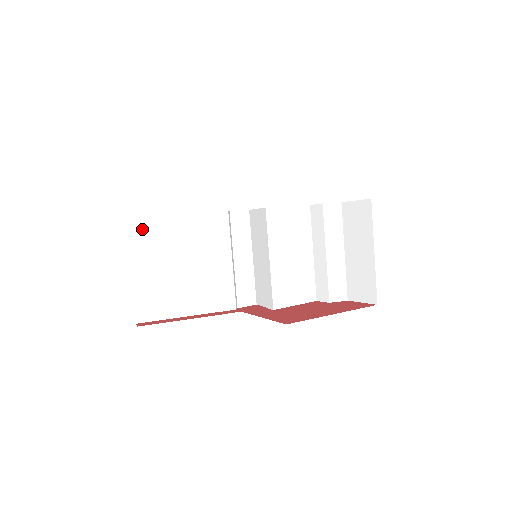
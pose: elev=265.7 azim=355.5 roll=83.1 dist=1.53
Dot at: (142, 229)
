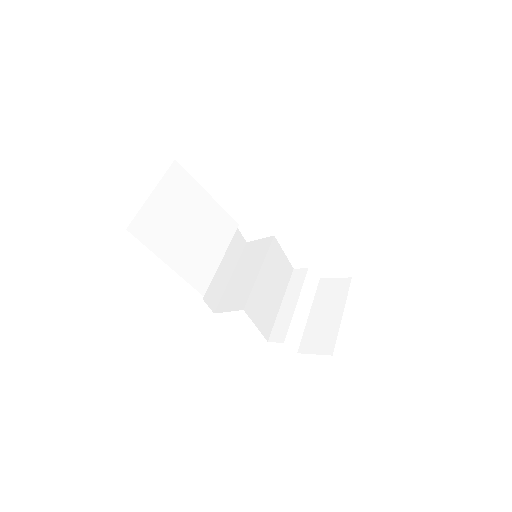
Dot at: (180, 176)
